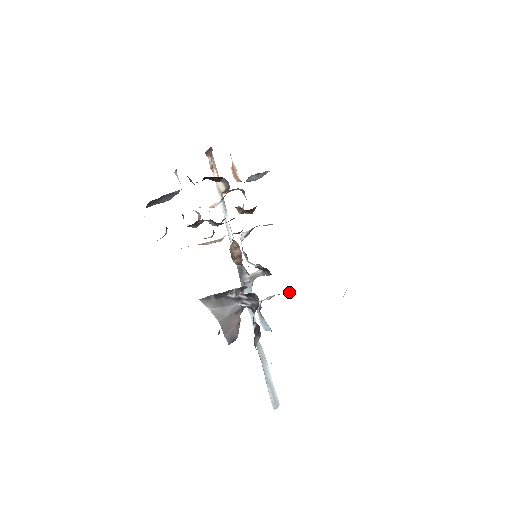
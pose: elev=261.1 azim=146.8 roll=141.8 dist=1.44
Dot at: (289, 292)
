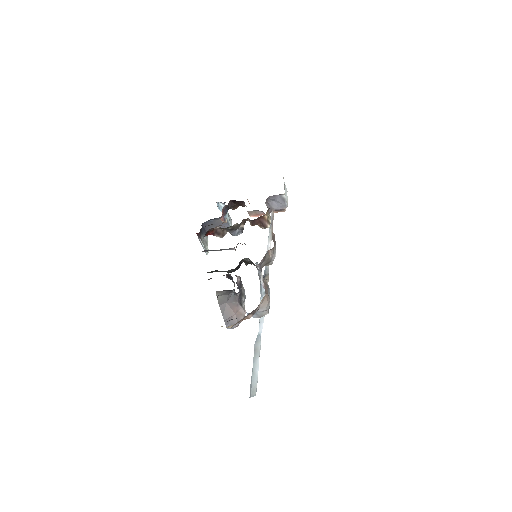
Dot at: occluded
